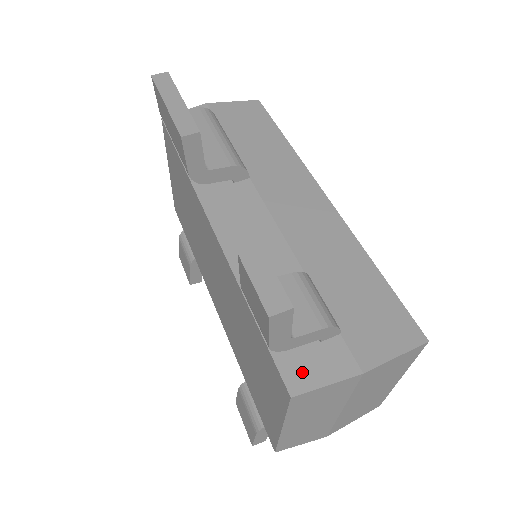
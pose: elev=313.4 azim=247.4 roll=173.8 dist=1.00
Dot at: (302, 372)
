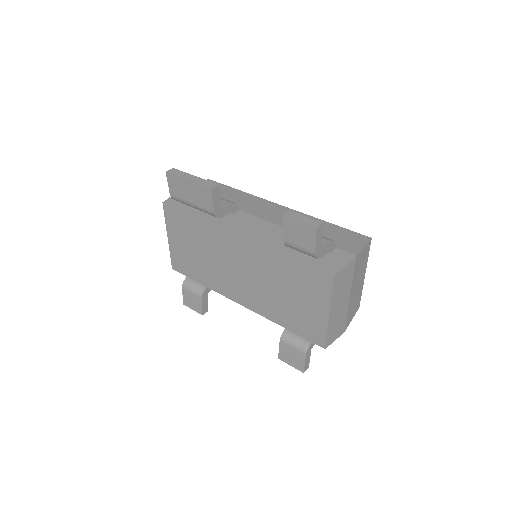
Dot at: (331, 266)
